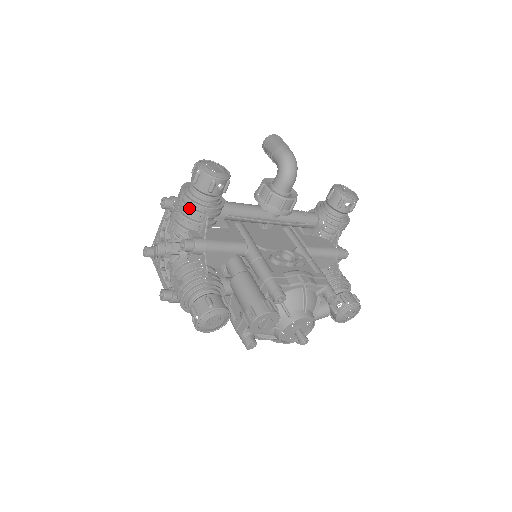
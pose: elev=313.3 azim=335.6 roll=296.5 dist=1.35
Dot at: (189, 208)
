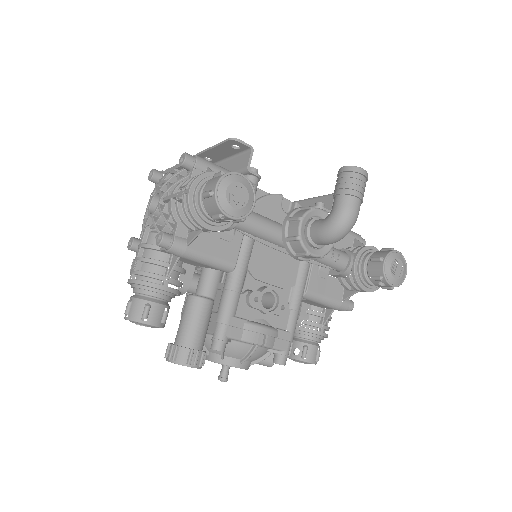
Dot at: (185, 212)
